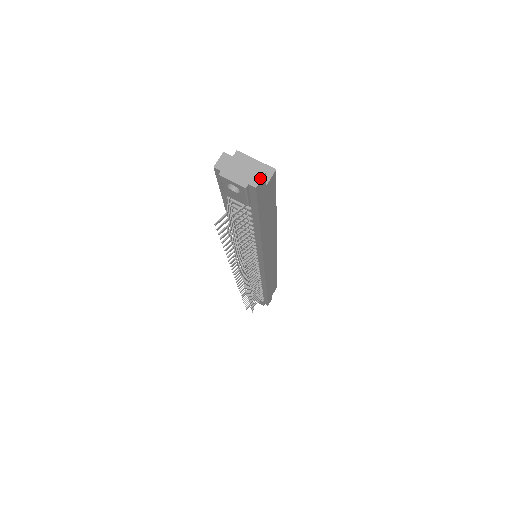
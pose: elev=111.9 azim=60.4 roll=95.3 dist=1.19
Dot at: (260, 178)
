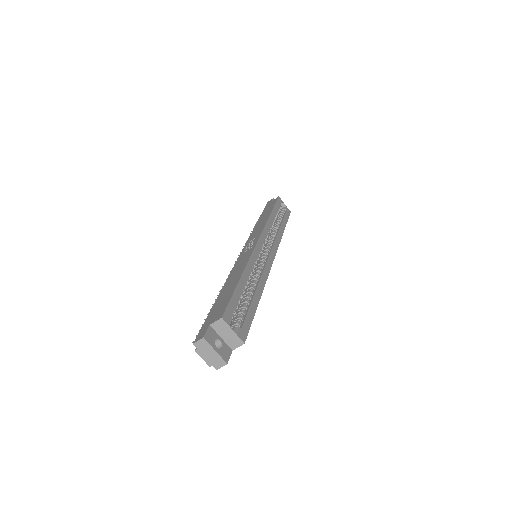
Dot at: (222, 366)
